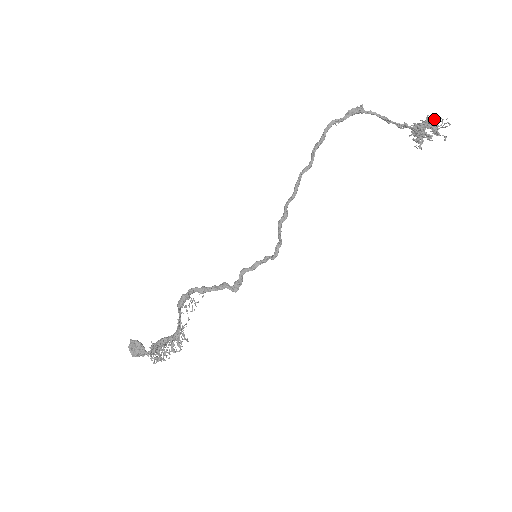
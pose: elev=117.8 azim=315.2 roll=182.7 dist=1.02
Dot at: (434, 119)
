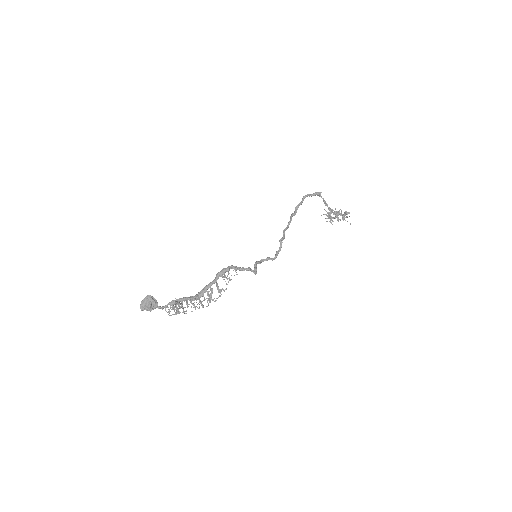
Dot at: (347, 212)
